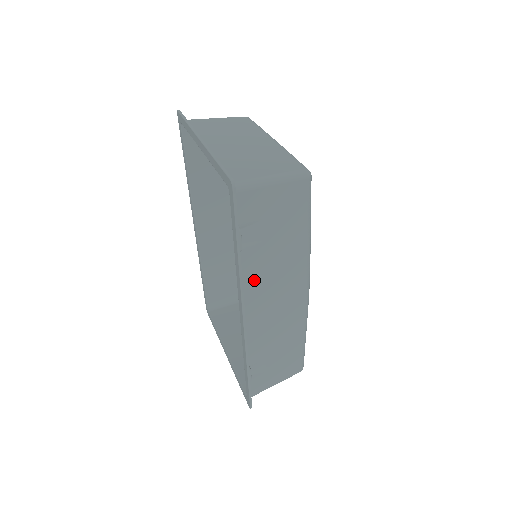
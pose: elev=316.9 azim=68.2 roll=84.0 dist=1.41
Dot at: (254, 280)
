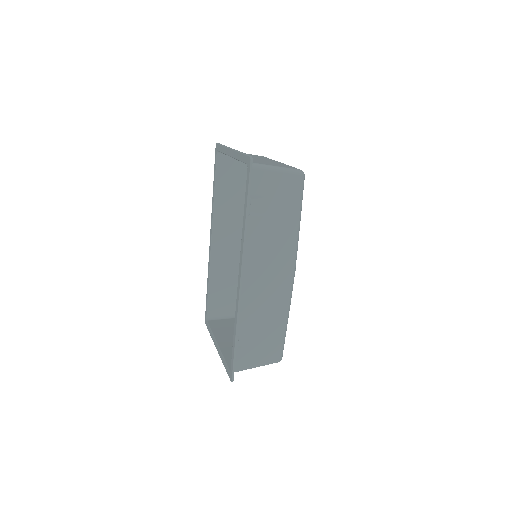
Dot at: (254, 248)
